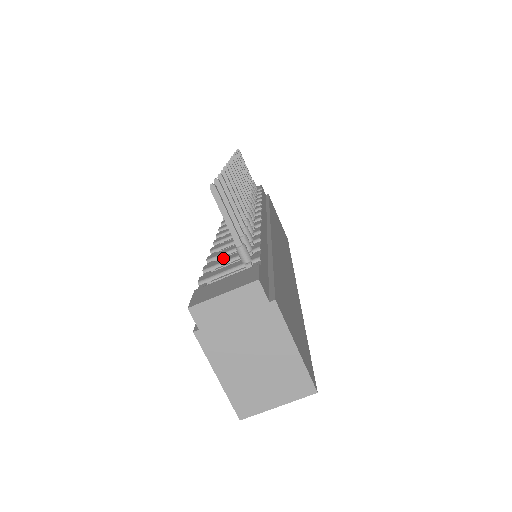
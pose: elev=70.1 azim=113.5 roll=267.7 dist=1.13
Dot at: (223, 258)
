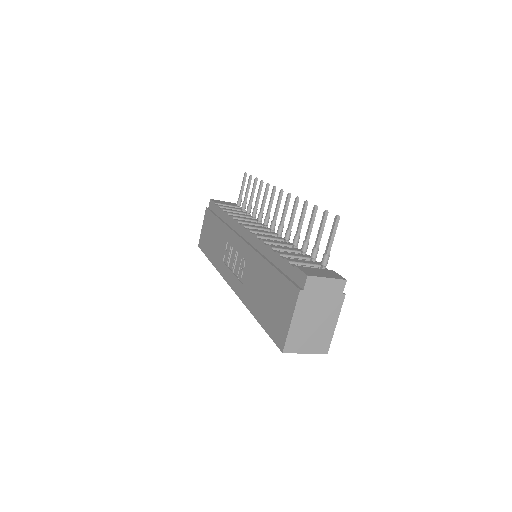
Dot at: (290, 253)
